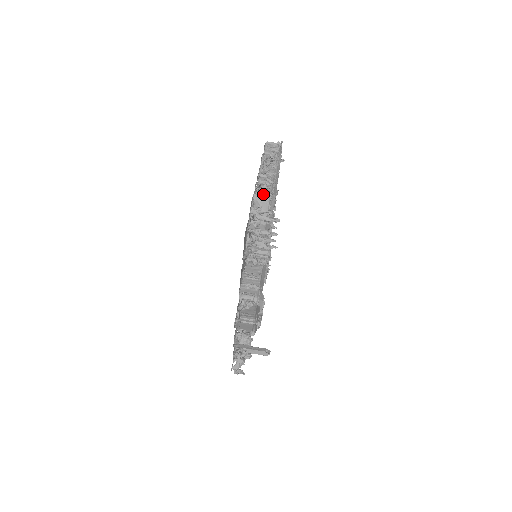
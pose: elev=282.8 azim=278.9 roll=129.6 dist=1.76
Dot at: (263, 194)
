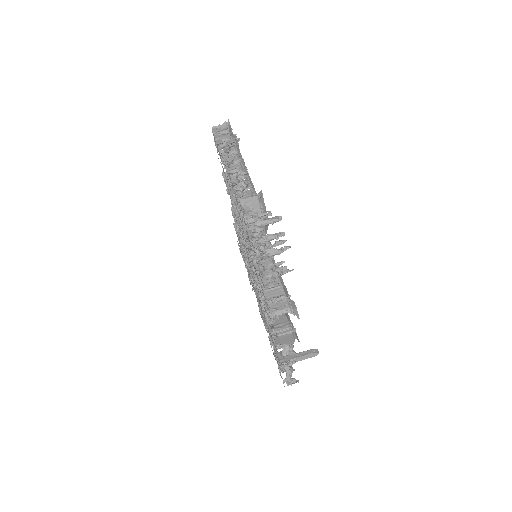
Dot at: occluded
